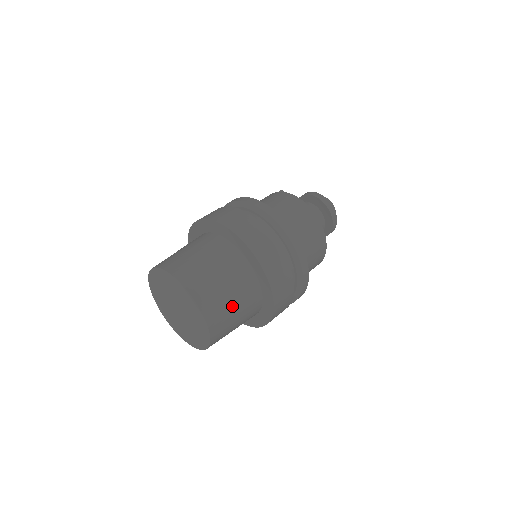
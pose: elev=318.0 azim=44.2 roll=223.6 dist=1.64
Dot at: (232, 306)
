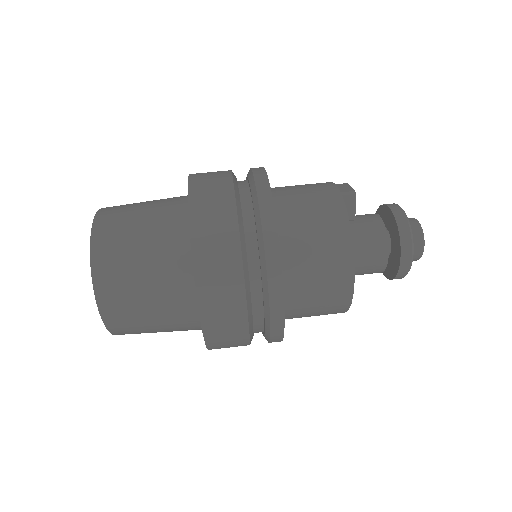
Dot at: (151, 325)
